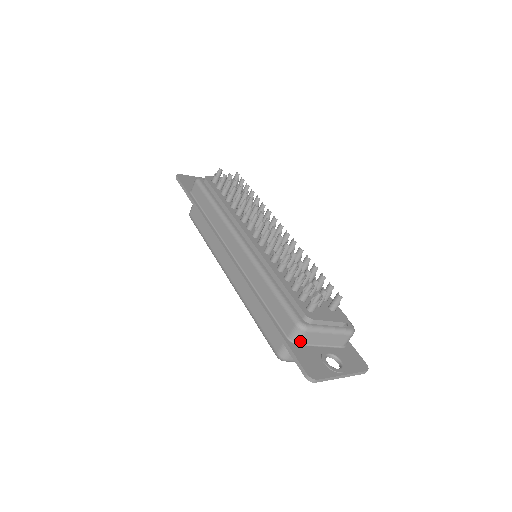
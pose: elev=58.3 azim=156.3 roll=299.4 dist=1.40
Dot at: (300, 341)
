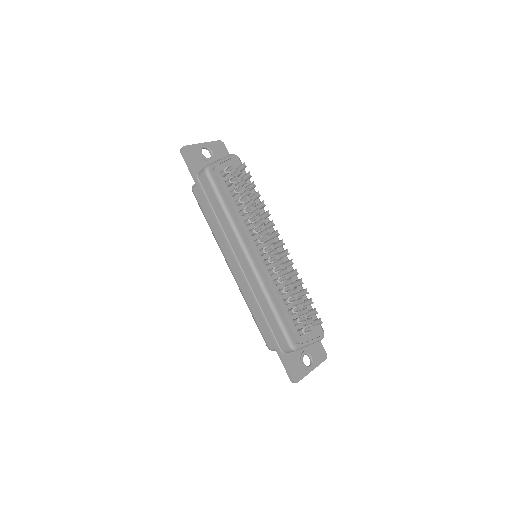
Dot at: (289, 352)
